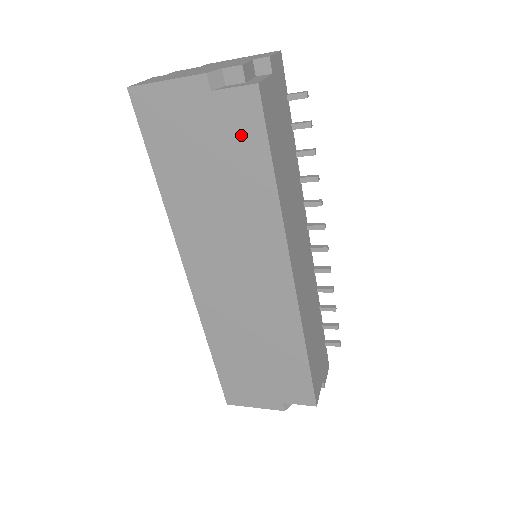
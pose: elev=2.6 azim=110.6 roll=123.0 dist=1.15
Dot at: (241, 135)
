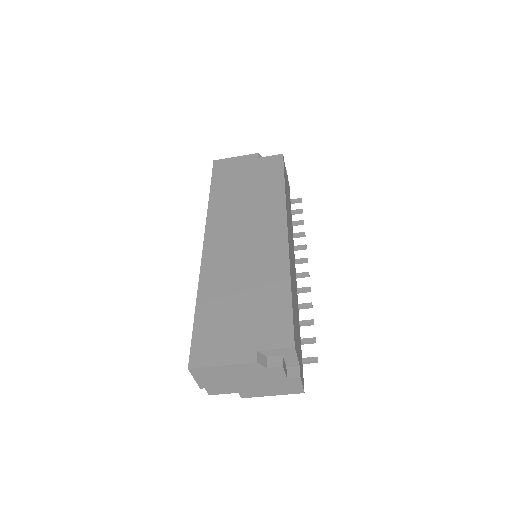
Dot at: (269, 170)
